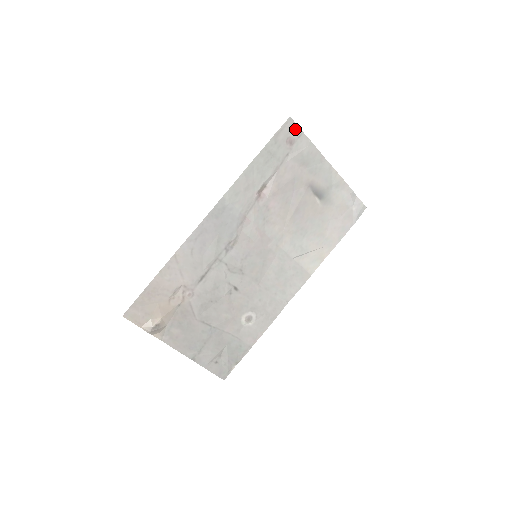
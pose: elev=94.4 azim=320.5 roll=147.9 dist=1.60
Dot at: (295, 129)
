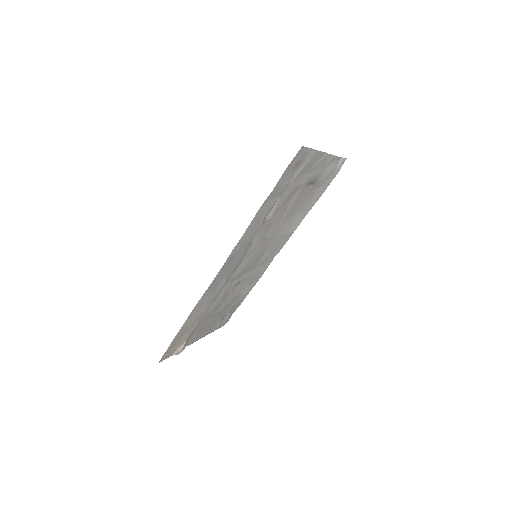
Dot at: (304, 152)
